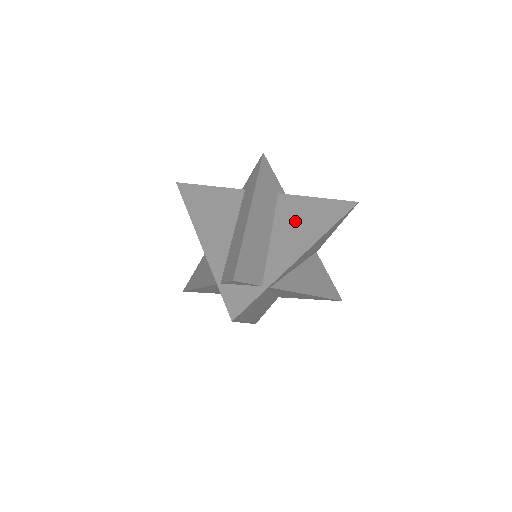
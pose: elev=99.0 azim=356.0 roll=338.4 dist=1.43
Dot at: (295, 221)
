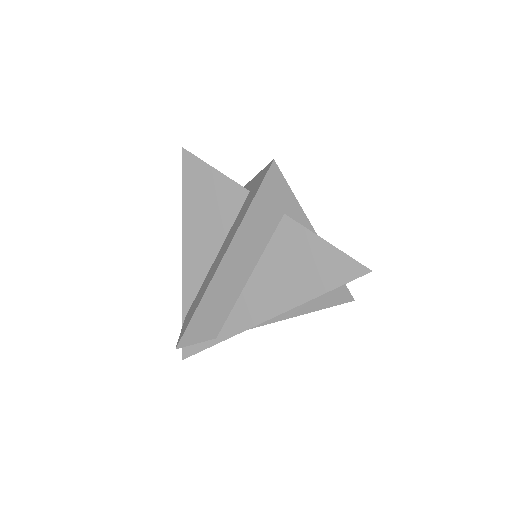
Dot at: (281, 270)
